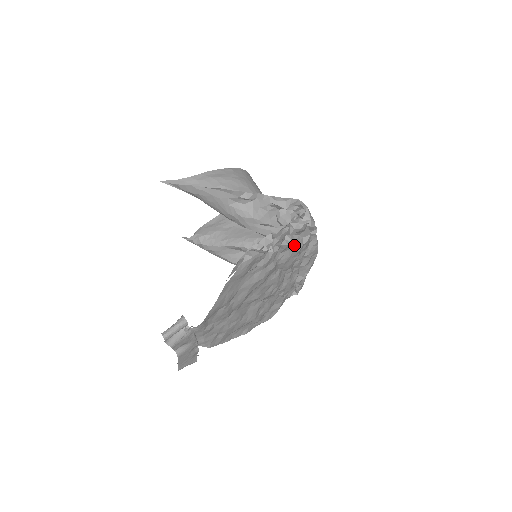
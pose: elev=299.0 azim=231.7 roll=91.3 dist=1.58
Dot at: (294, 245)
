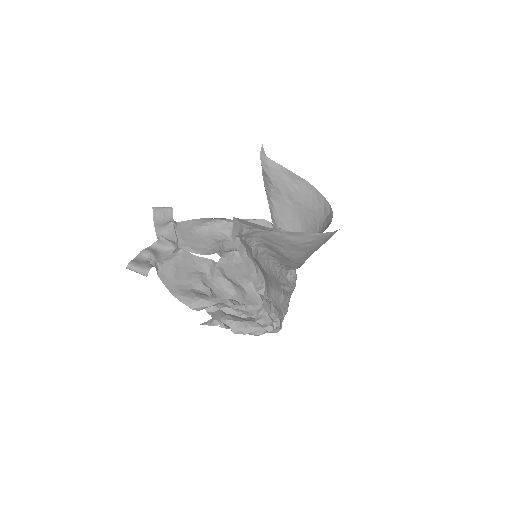
Dot at: occluded
